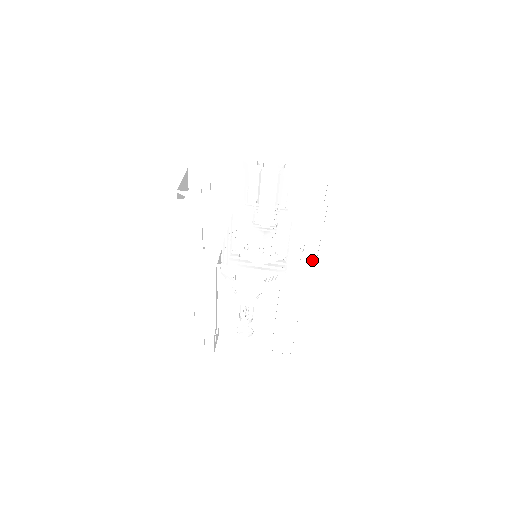
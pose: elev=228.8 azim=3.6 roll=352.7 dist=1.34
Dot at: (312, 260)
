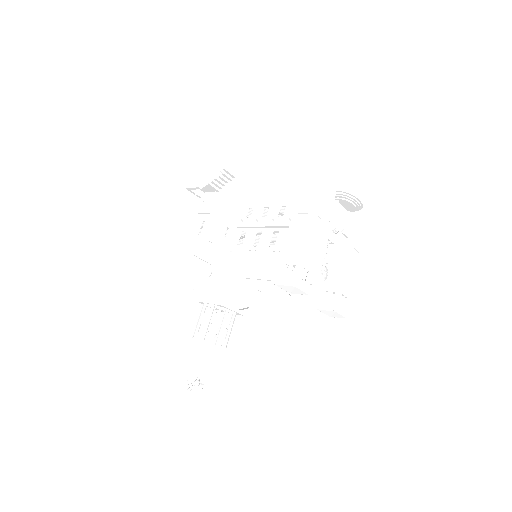
Dot at: occluded
